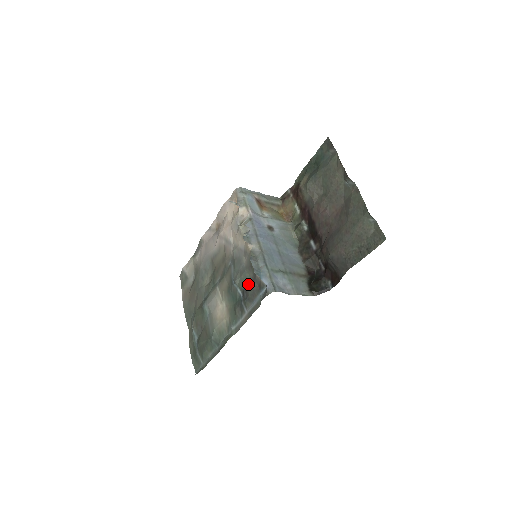
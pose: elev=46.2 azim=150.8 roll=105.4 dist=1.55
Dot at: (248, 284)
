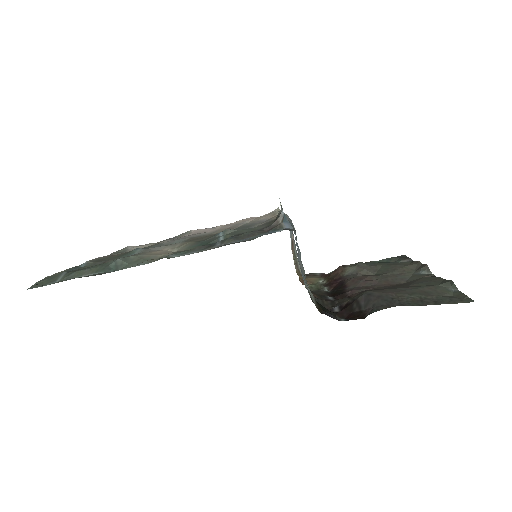
Dot at: occluded
